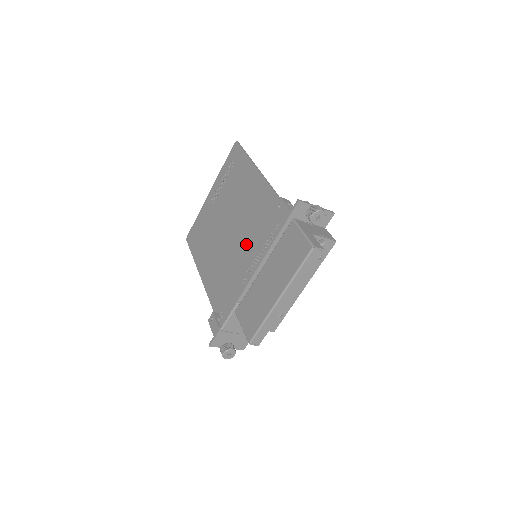
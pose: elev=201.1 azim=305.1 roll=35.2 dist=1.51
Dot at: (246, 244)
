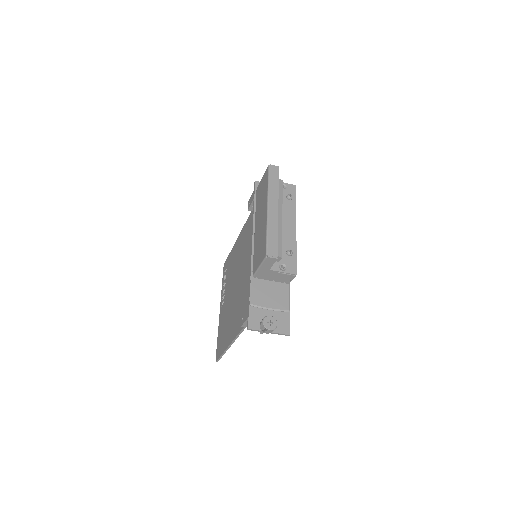
Dot at: (246, 260)
